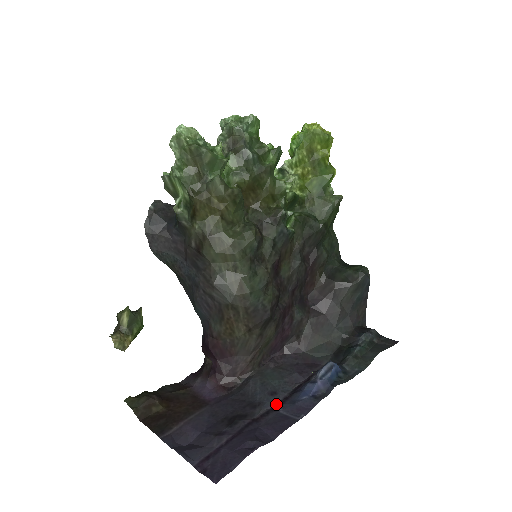
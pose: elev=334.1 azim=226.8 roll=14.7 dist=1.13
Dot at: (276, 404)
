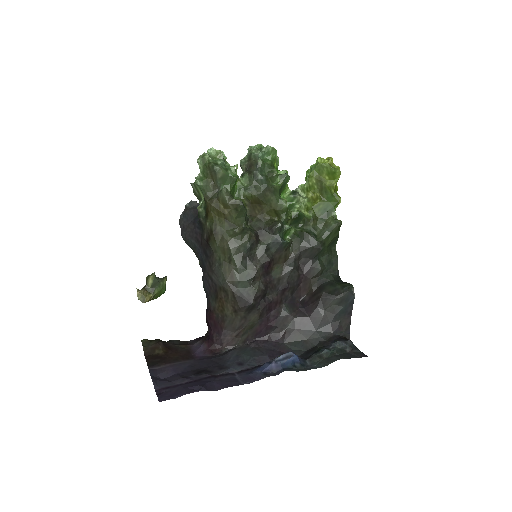
Dot at: (237, 371)
